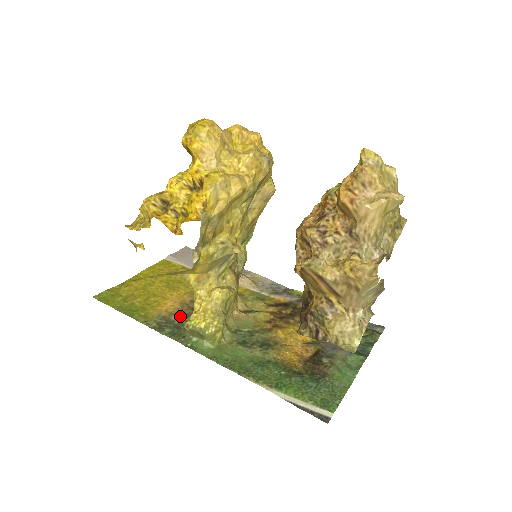
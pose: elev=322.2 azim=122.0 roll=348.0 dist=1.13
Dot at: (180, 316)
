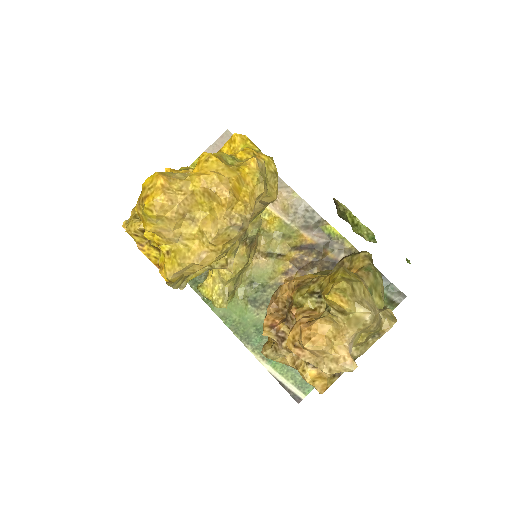
Dot at: occluded
